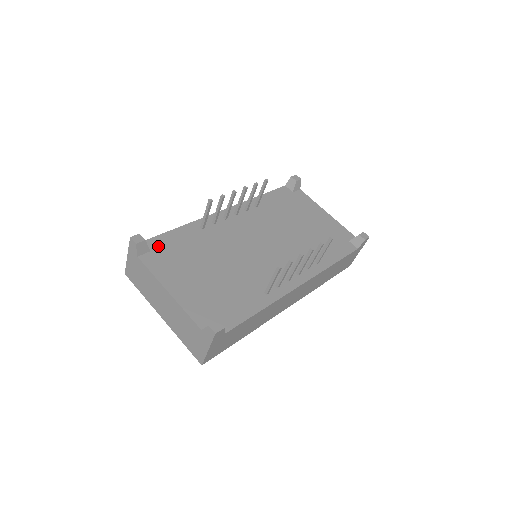
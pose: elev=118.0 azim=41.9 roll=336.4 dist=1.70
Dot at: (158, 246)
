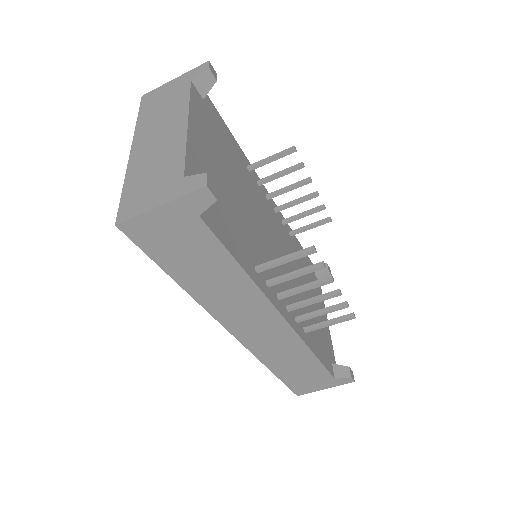
Dot at: (211, 110)
